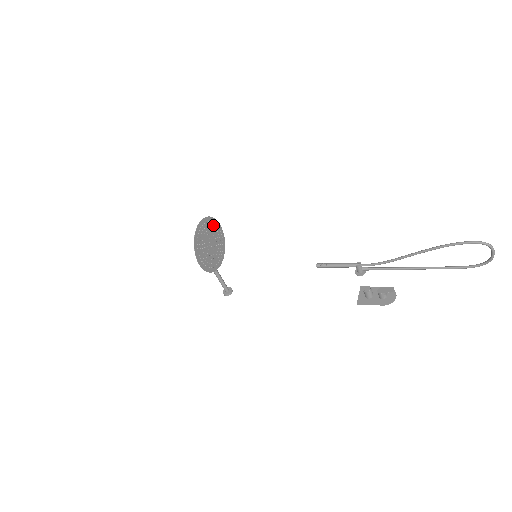
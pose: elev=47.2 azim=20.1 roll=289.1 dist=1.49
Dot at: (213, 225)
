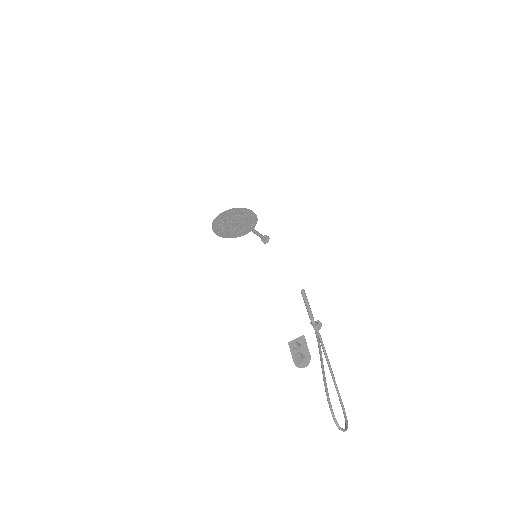
Dot at: (242, 212)
